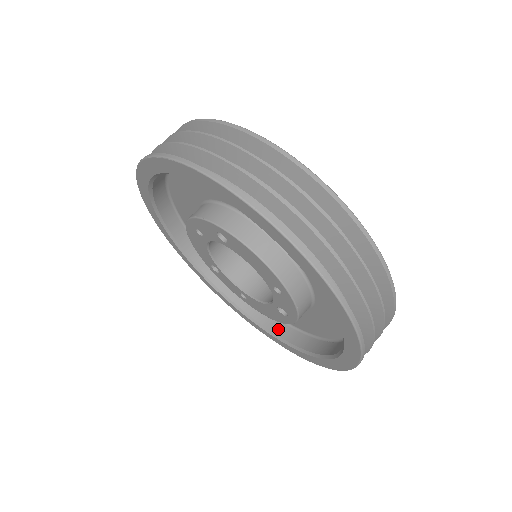
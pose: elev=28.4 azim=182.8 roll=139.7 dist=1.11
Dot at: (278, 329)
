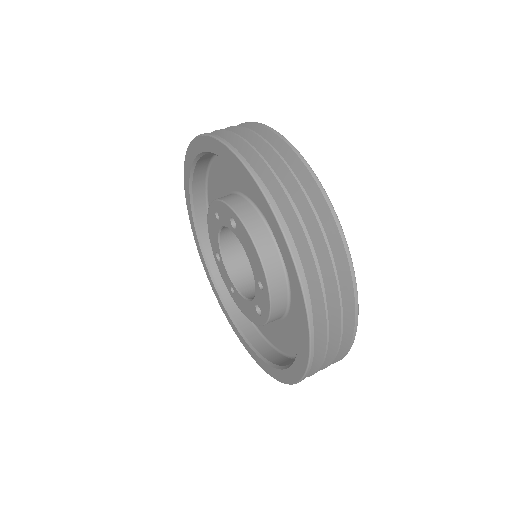
Dot at: (251, 335)
